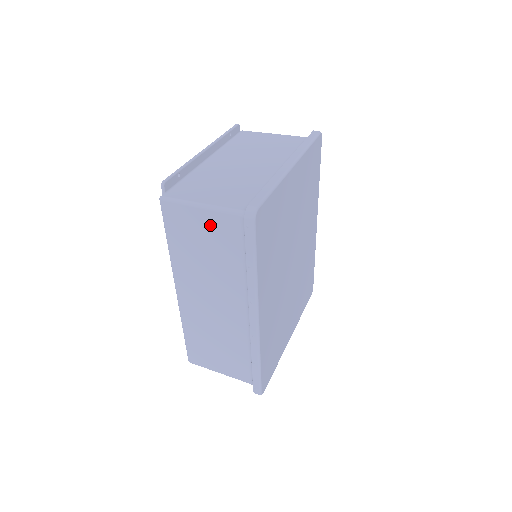
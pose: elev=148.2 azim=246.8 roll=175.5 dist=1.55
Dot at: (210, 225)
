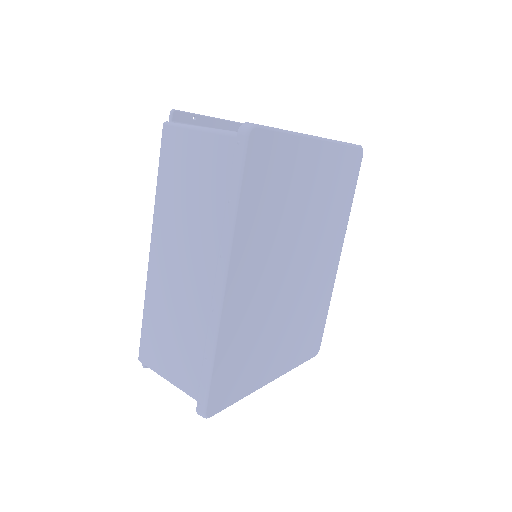
Dot at: (203, 152)
